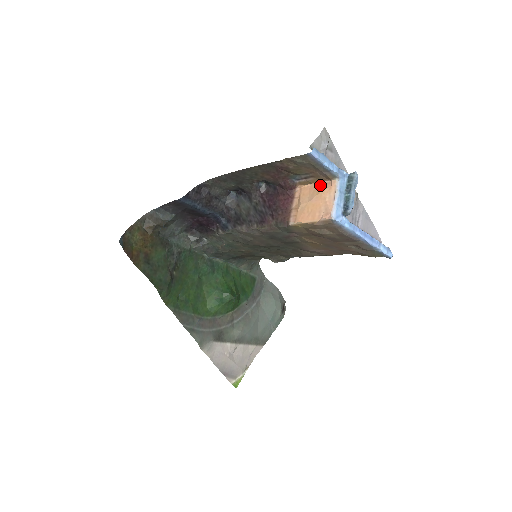
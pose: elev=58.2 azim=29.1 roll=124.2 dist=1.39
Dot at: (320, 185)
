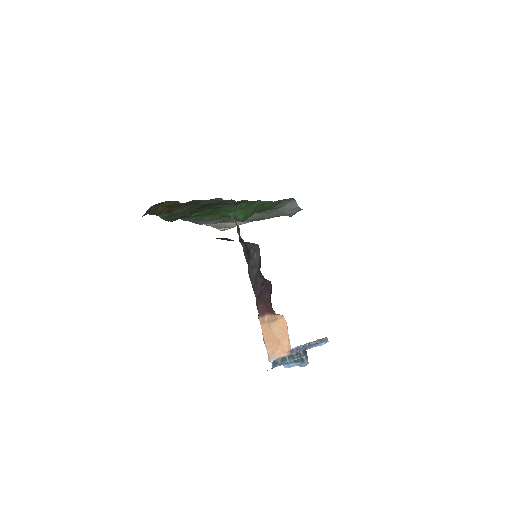
Dot at: (287, 338)
